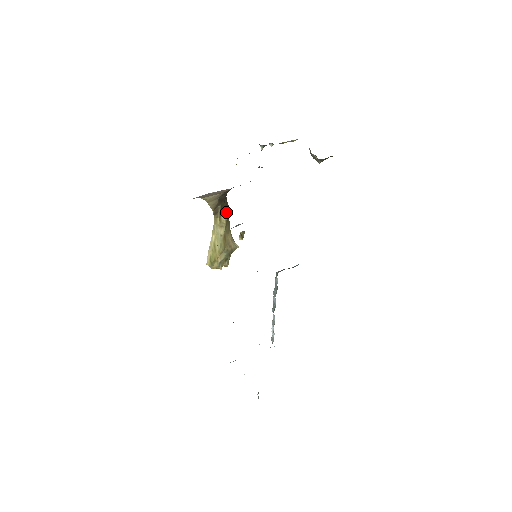
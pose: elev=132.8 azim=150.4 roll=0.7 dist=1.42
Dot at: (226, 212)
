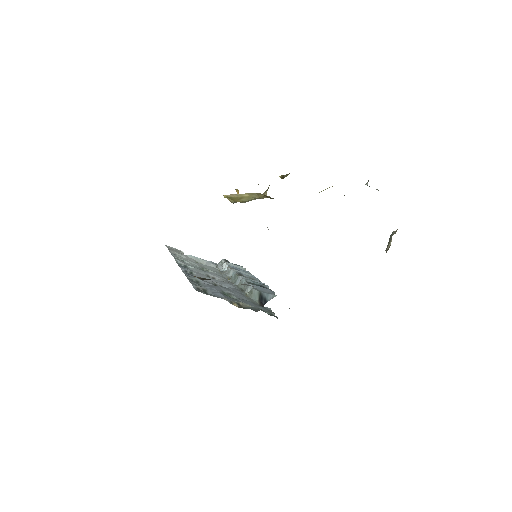
Dot at: occluded
